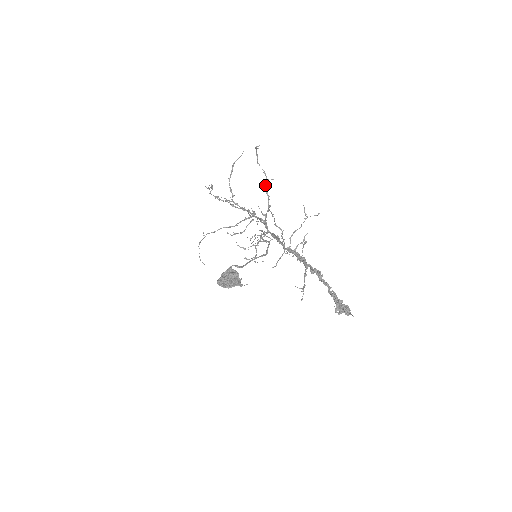
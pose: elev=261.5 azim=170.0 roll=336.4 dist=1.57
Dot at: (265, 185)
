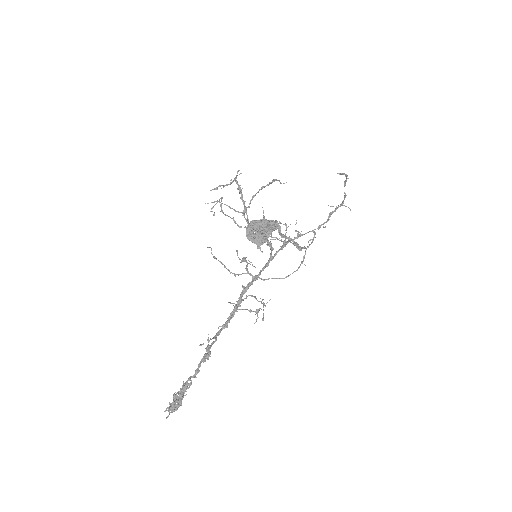
Dot at: (336, 207)
